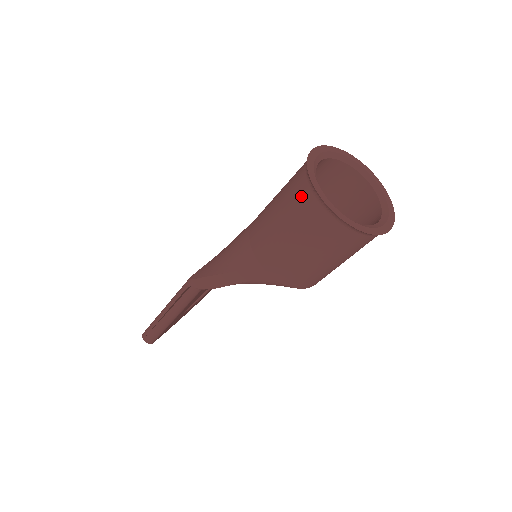
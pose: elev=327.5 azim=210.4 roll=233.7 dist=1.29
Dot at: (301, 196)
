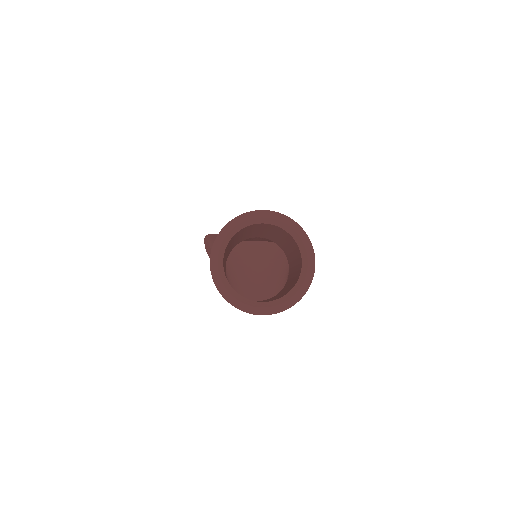
Dot at: occluded
